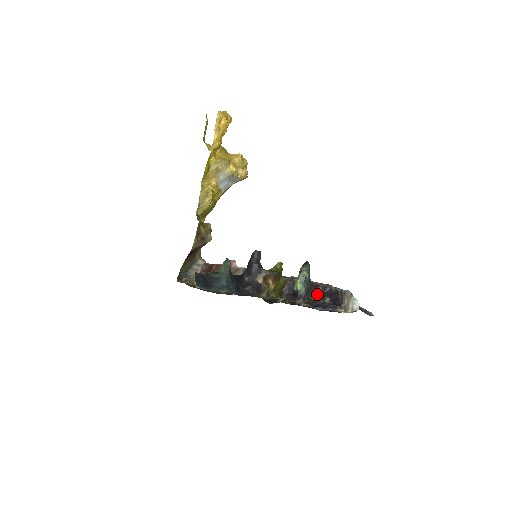
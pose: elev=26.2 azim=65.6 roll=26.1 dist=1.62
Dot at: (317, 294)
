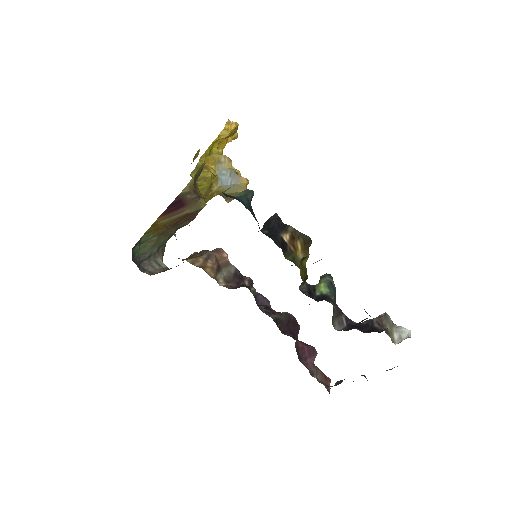
Dot at: (340, 326)
